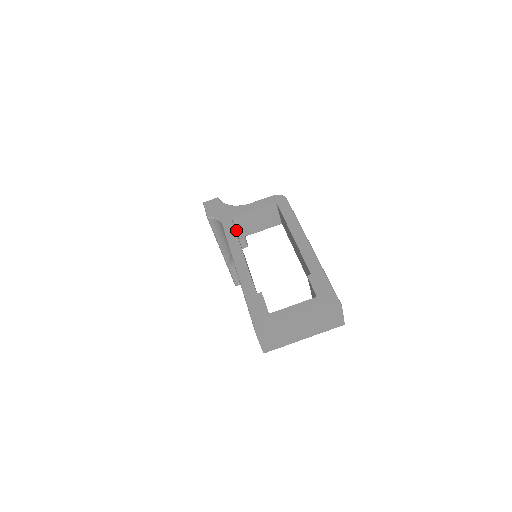
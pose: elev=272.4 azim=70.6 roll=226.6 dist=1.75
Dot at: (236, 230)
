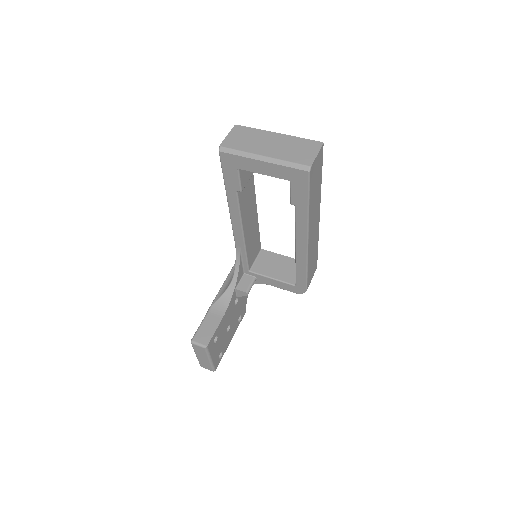
Dot at: (255, 262)
